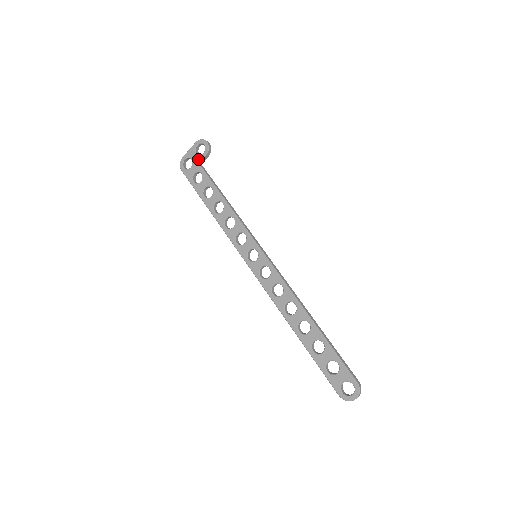
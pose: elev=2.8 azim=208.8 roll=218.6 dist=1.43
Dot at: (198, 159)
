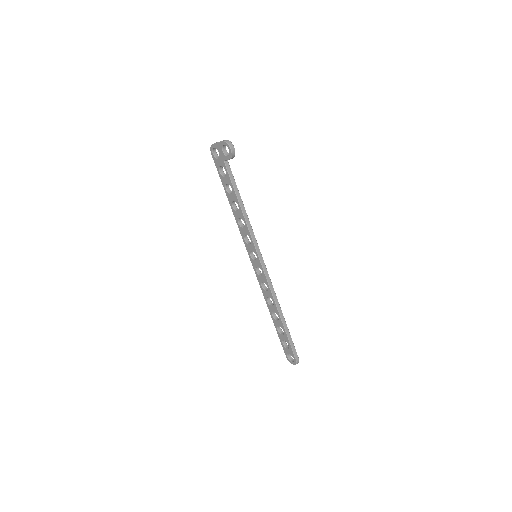
Dot at: (224, 157)
